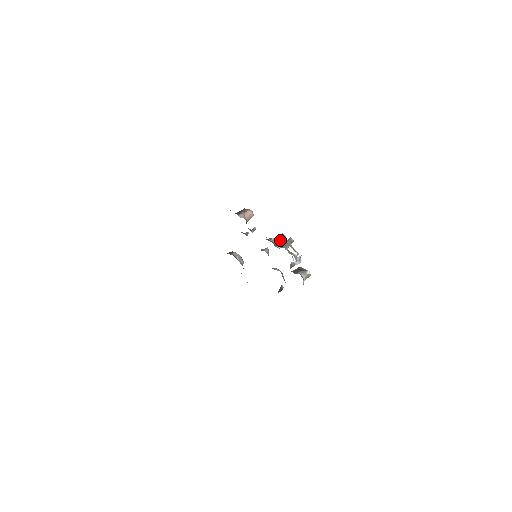
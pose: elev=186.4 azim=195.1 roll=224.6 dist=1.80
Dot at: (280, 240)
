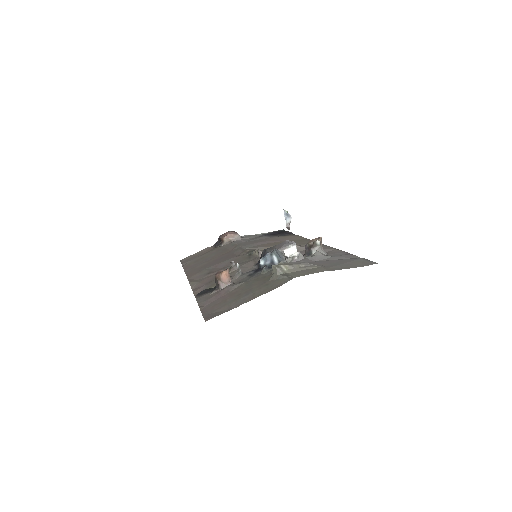
Dot at: (270, 256)
